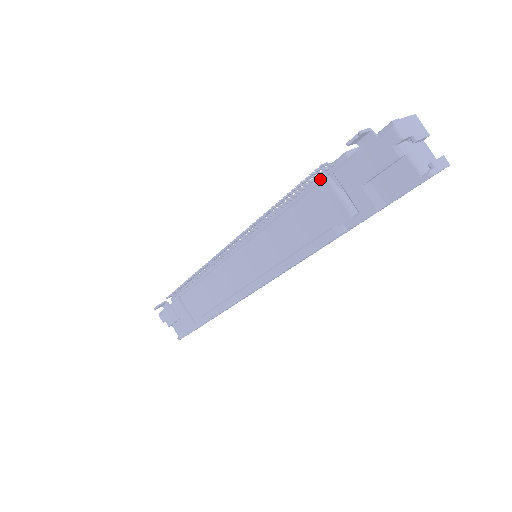
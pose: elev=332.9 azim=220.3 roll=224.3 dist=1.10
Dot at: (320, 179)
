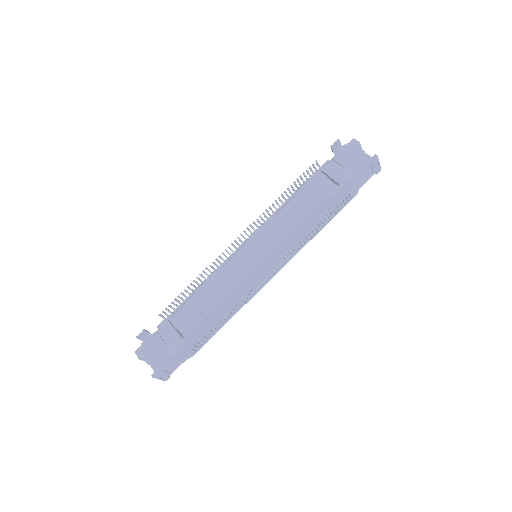
Dot at: (313, 177)
